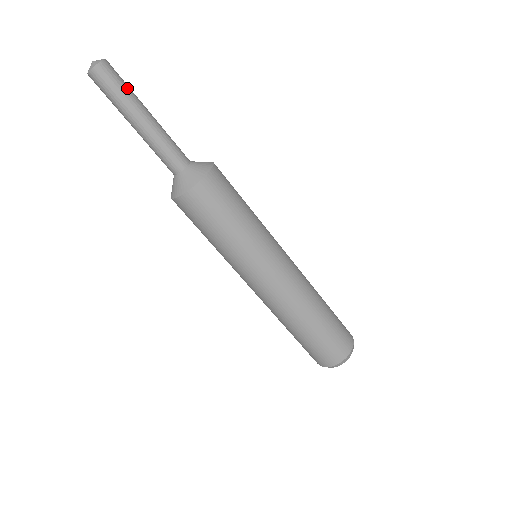
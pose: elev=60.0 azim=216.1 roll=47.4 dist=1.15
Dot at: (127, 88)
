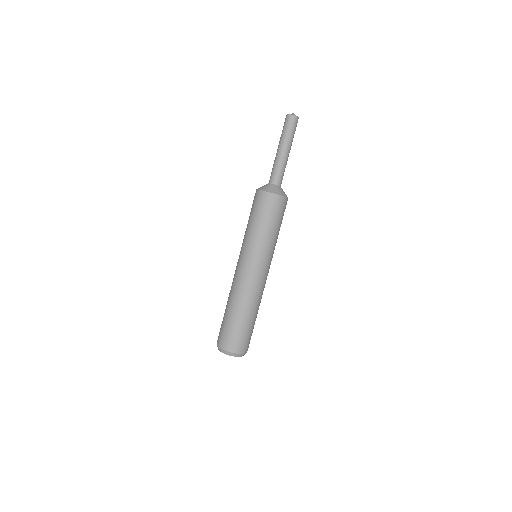
Dot at: (293, 135)
